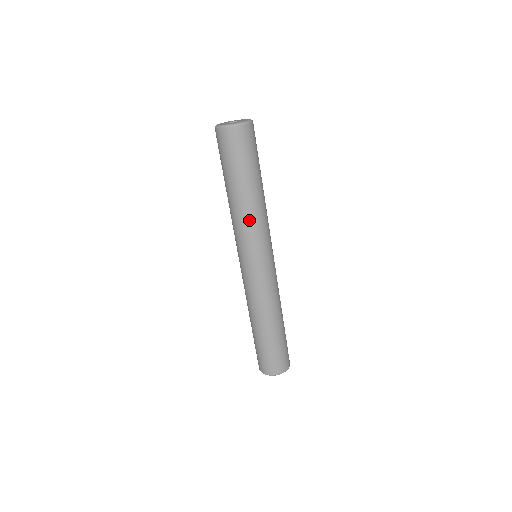
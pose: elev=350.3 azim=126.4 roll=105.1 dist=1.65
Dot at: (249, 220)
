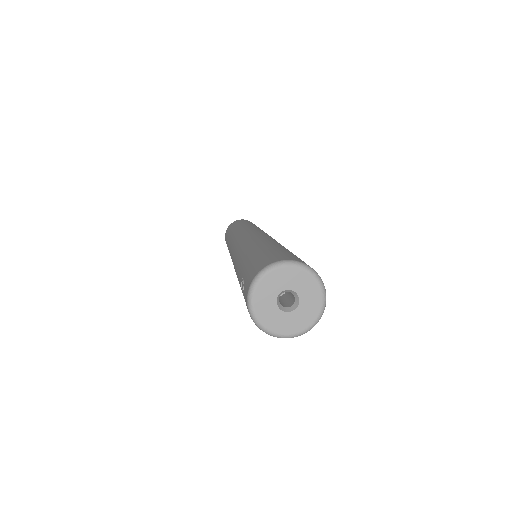
Dot at: occluded
